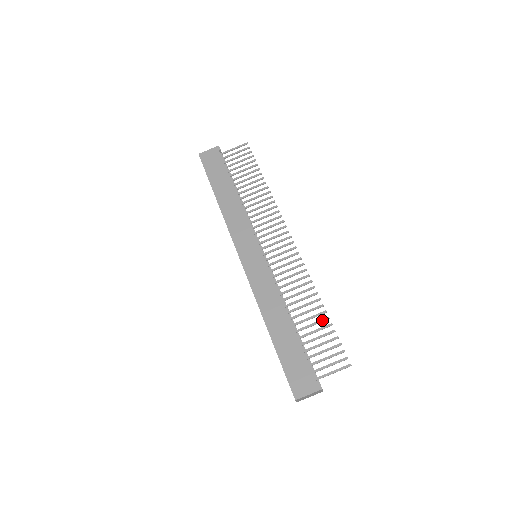
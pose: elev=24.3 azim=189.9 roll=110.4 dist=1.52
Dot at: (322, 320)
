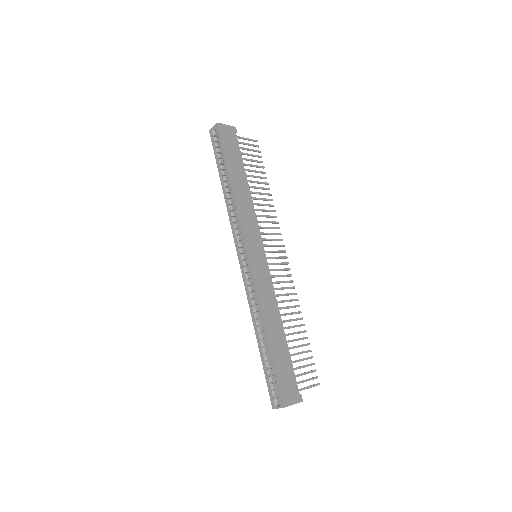
Dot at: (304, 338)
